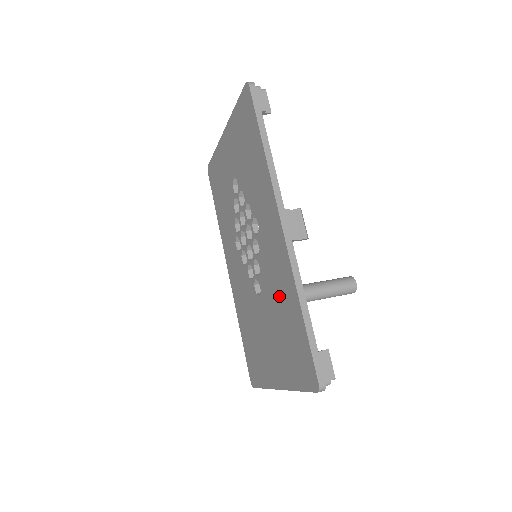
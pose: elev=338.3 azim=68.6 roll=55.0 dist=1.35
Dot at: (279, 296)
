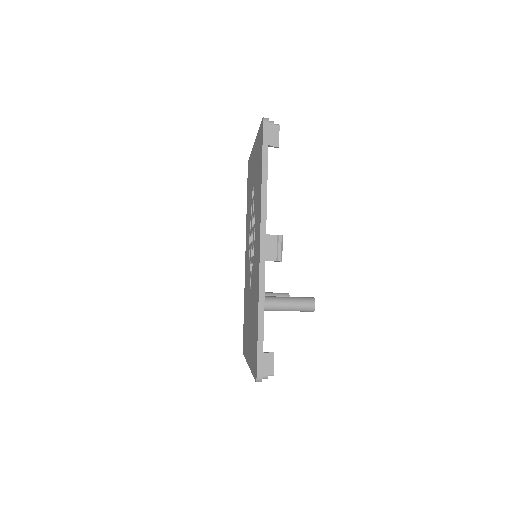
Dot at: (254, 299)
